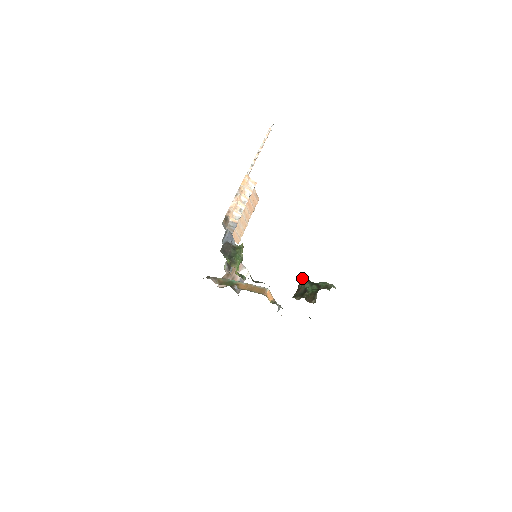
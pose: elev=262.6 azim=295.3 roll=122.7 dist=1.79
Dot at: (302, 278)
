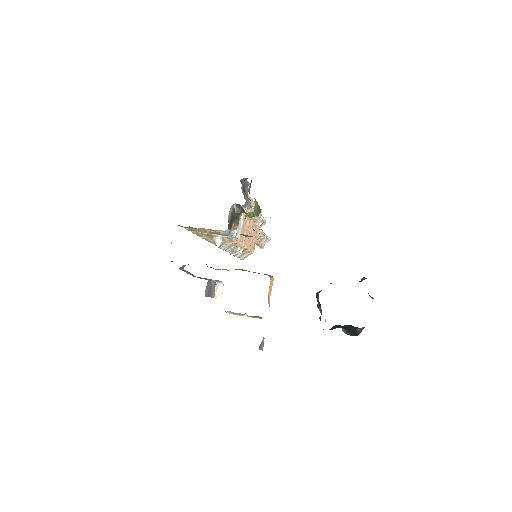
Dot at: occluded
